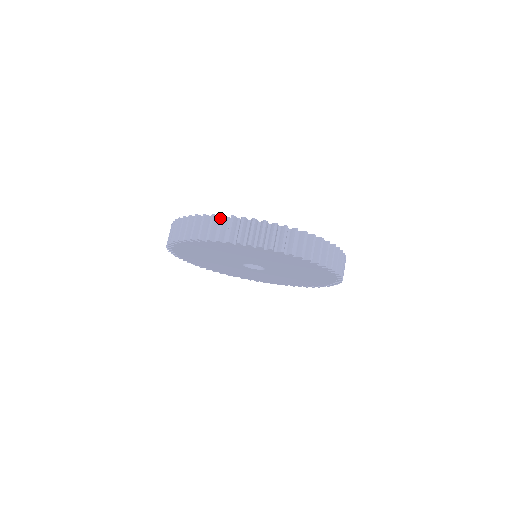
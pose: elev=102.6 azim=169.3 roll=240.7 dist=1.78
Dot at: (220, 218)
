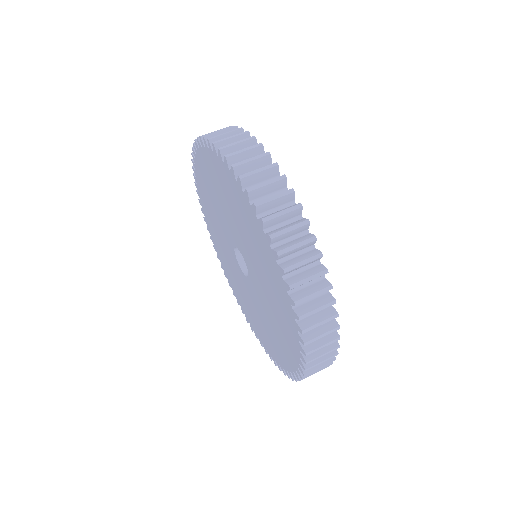
Dot at: (317, 254)
